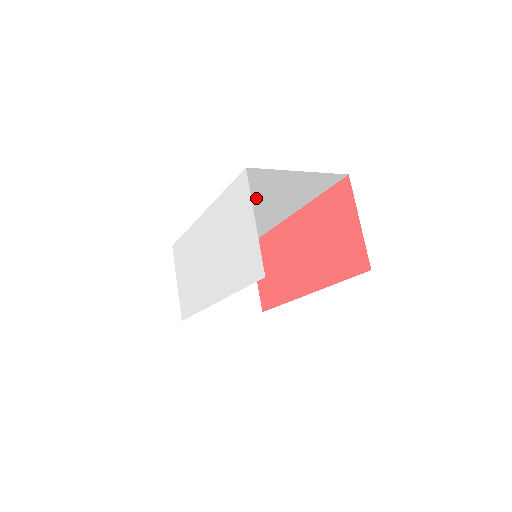
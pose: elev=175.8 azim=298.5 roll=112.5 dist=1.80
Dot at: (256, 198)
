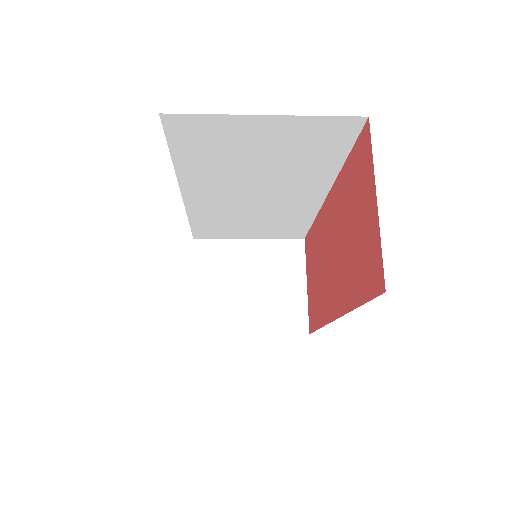
Dot at: (238, 168)
